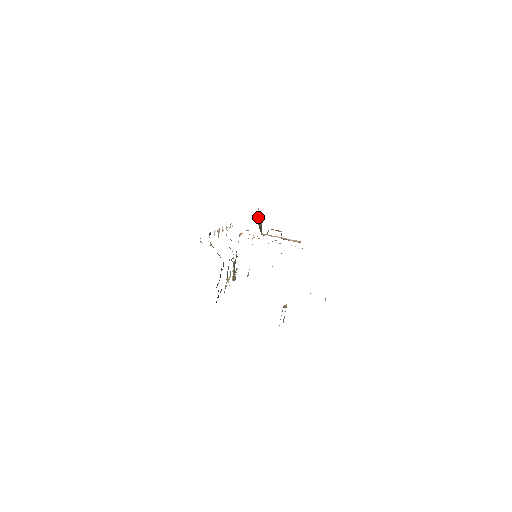
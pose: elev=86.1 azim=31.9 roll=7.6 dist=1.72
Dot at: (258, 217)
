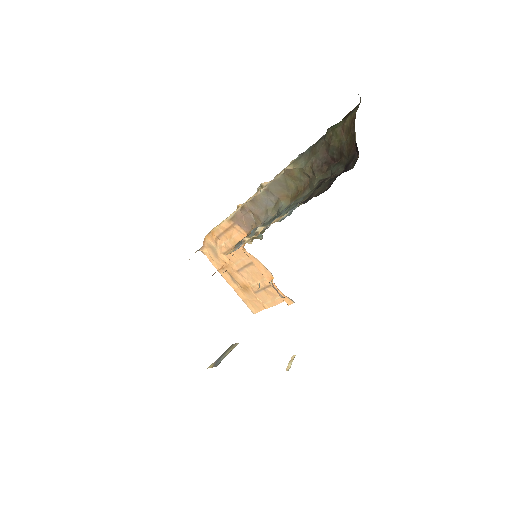
Dot at: occluded
